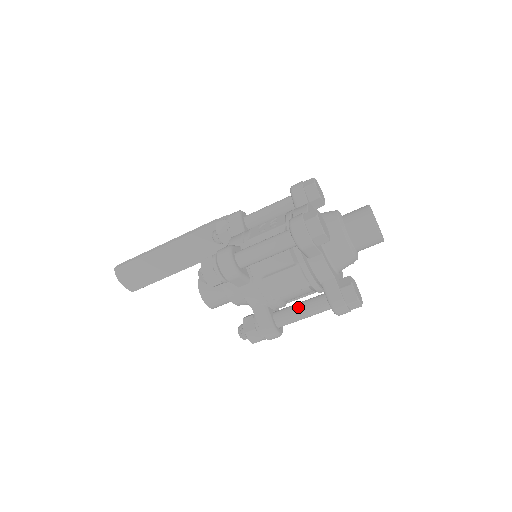
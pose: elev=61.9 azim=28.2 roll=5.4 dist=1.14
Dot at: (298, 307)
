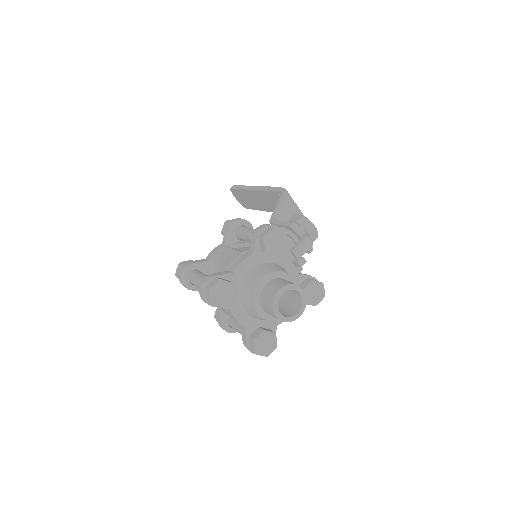
Dot at: (238, 325)
